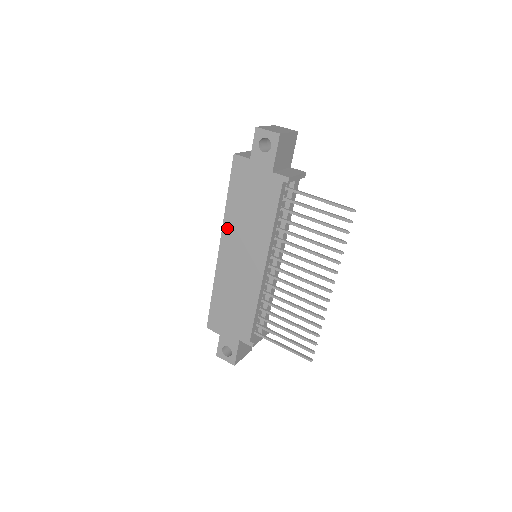
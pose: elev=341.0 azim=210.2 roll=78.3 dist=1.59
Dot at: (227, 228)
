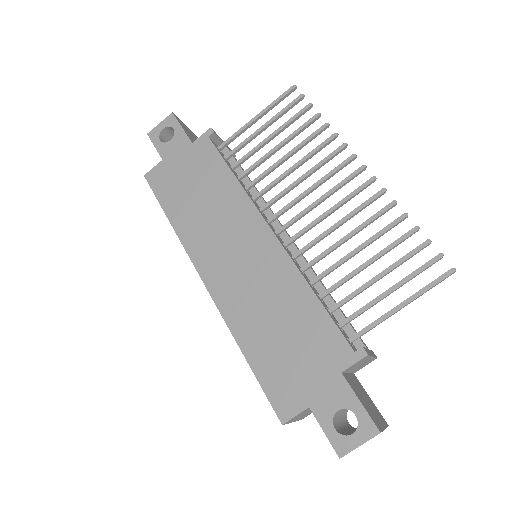
Dot at: (193, 247)
